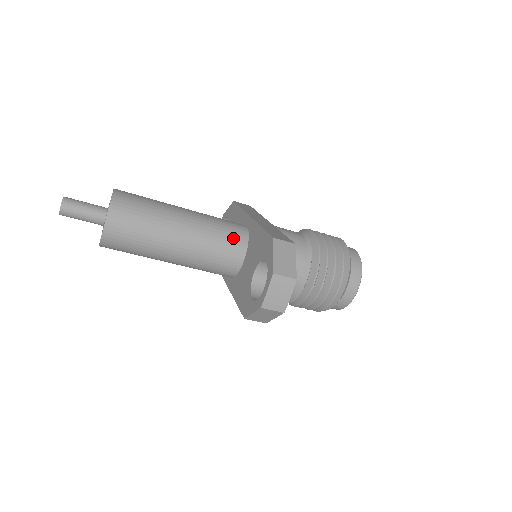
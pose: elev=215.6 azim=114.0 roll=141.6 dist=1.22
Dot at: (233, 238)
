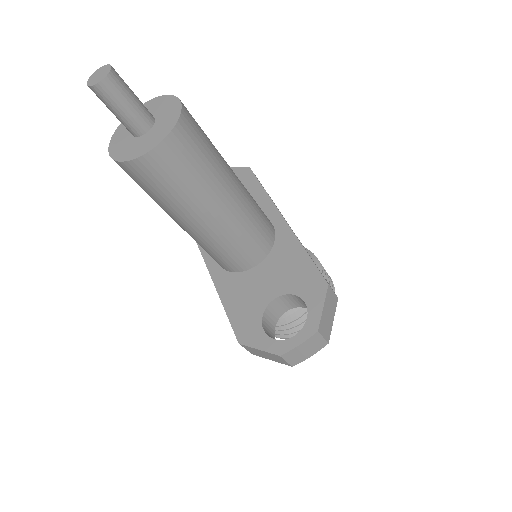
Dot at: (263, 238)
